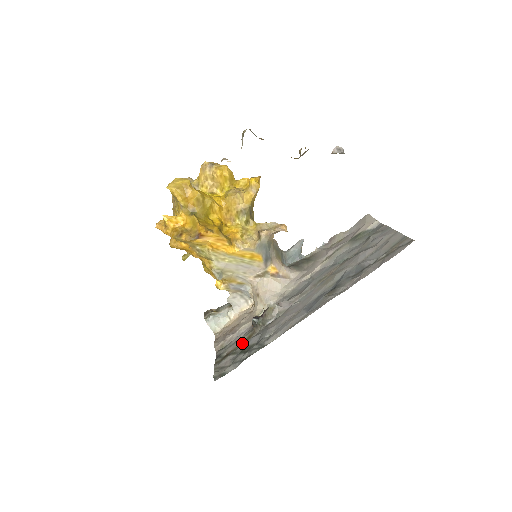
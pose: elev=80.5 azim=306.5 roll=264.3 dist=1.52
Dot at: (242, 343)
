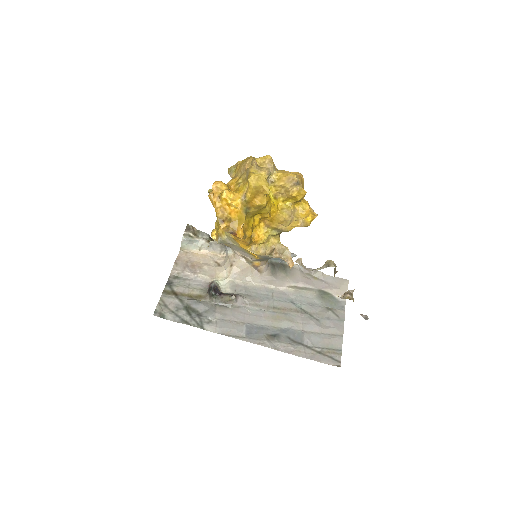
Dot at: (192, 295)
